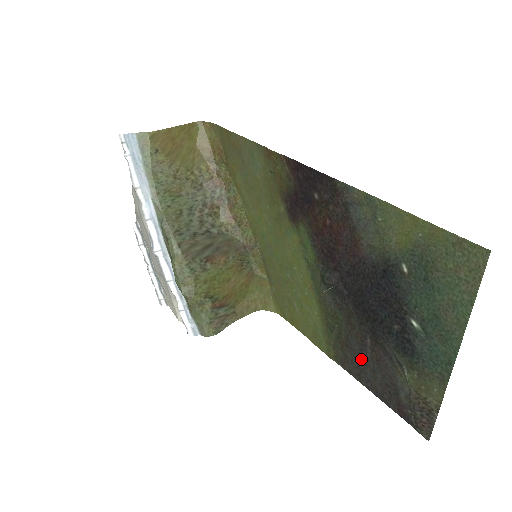
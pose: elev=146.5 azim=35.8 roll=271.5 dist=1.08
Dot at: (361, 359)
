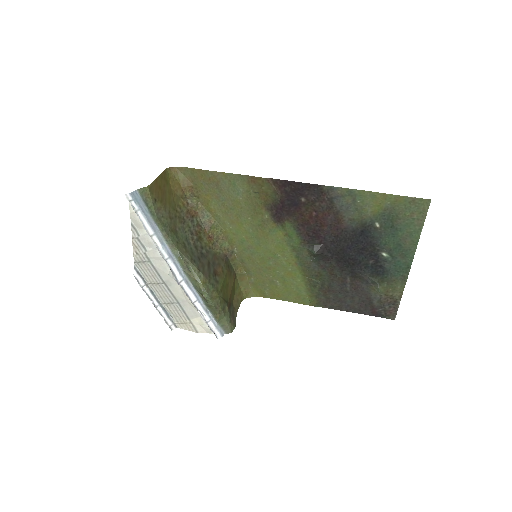
Dot at: (342, 294)
